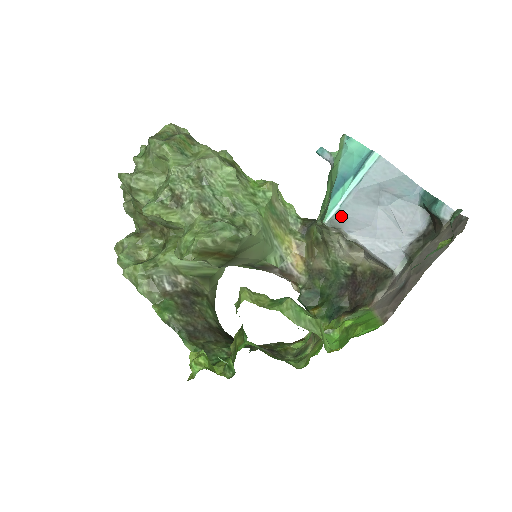
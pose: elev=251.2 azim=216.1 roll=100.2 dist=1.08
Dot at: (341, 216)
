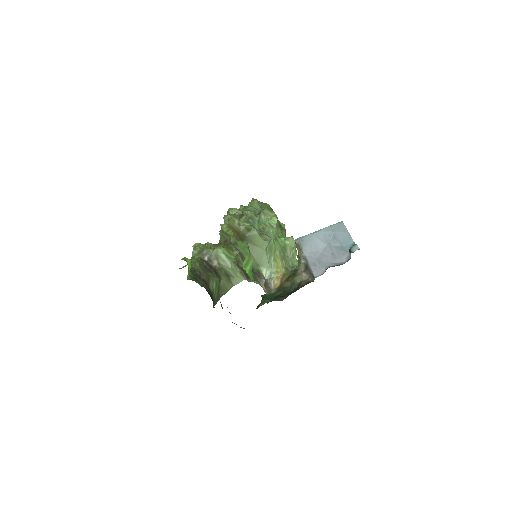
Dot at: (305, 239)
